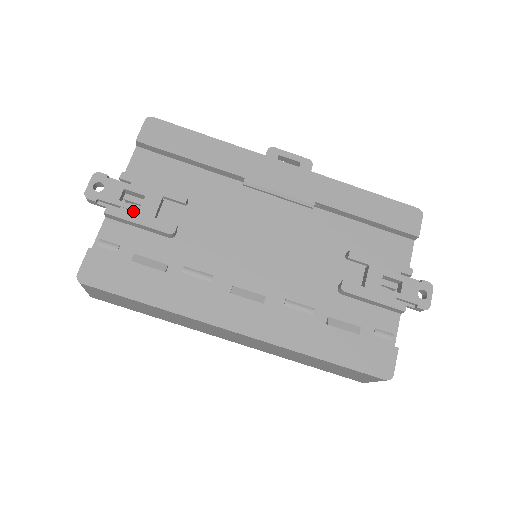
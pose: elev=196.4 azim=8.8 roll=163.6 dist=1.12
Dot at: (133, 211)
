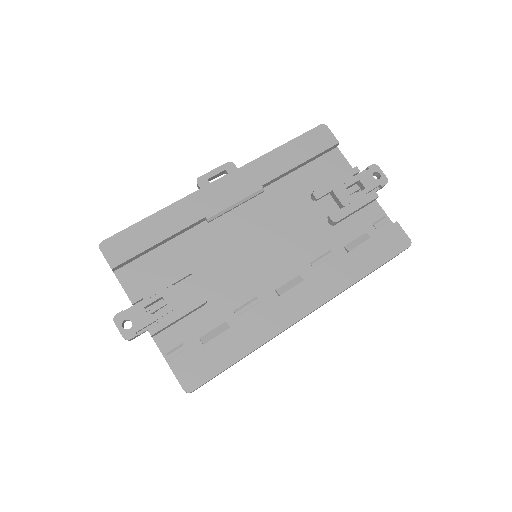
Dot at: (167, 314)
